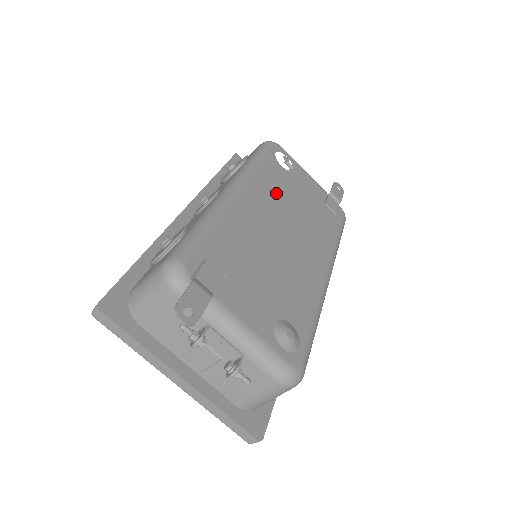
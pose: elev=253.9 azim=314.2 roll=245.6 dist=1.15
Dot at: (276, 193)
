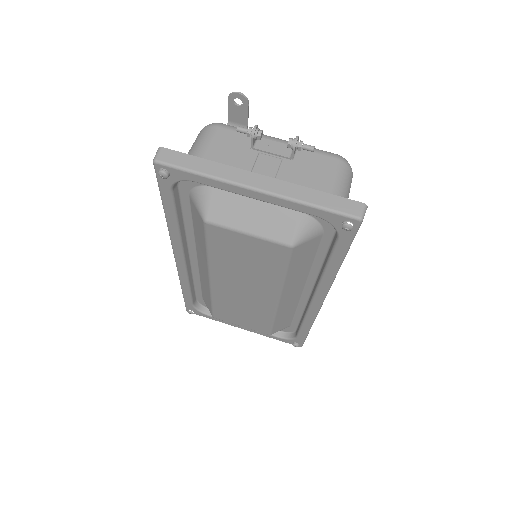
Dot at: occluded
